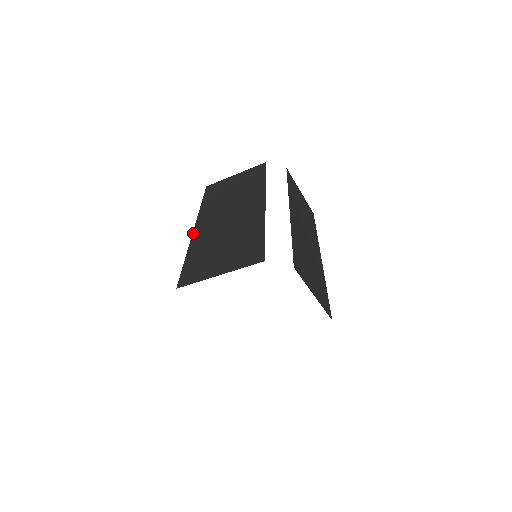
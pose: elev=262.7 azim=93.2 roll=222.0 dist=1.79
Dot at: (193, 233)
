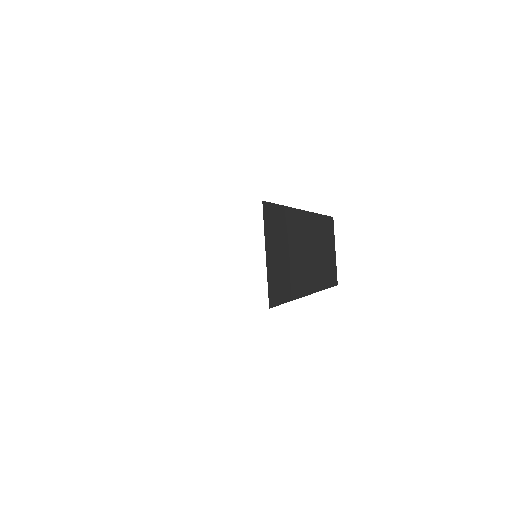
Dot at: occluded
